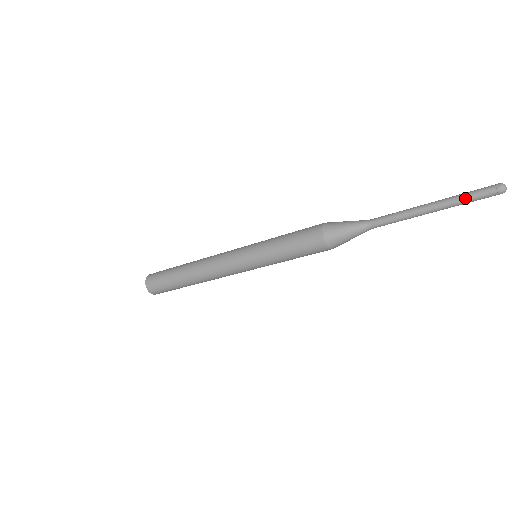
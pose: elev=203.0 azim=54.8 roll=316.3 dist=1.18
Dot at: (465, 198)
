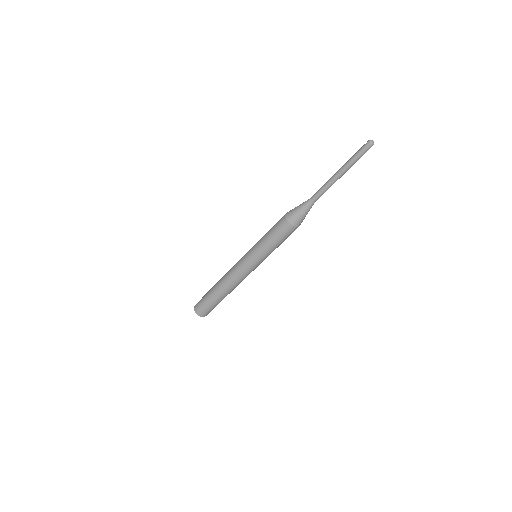
Dot at: (353, 156)
